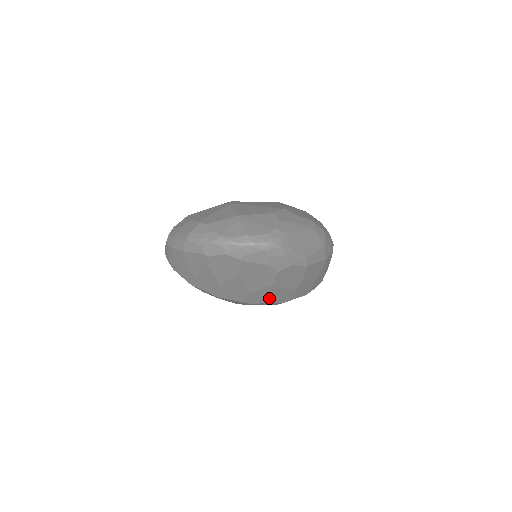
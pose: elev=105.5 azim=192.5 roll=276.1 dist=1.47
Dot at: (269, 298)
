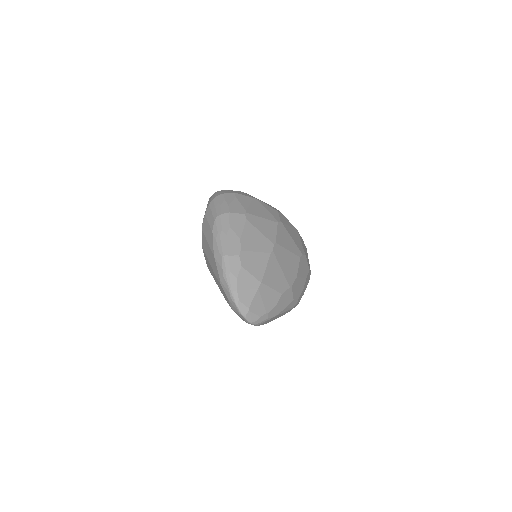
Dot at: occluded
